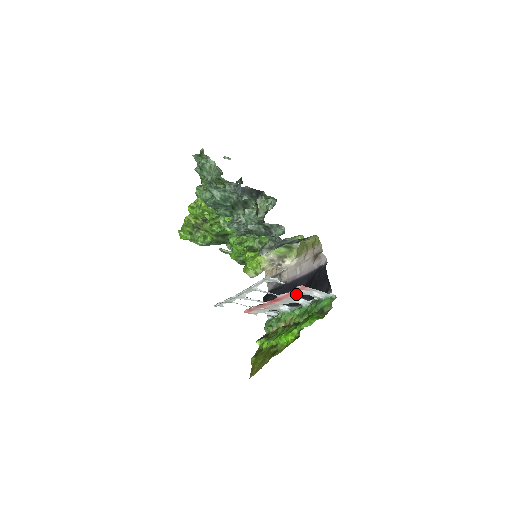
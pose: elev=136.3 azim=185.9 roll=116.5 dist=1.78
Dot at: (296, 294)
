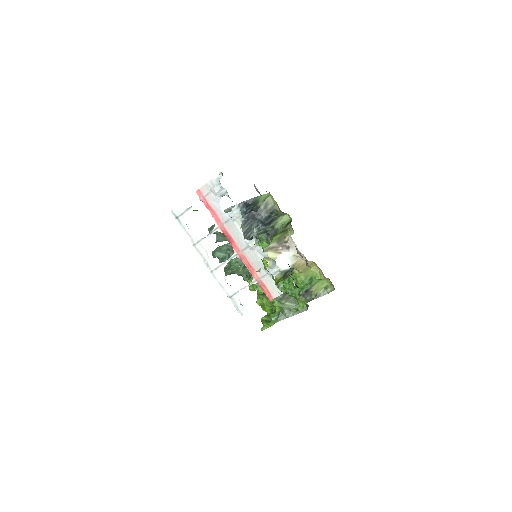
Dot at: (216, 209)
